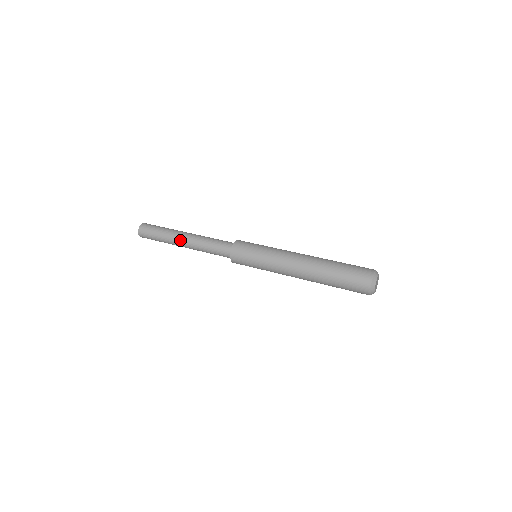
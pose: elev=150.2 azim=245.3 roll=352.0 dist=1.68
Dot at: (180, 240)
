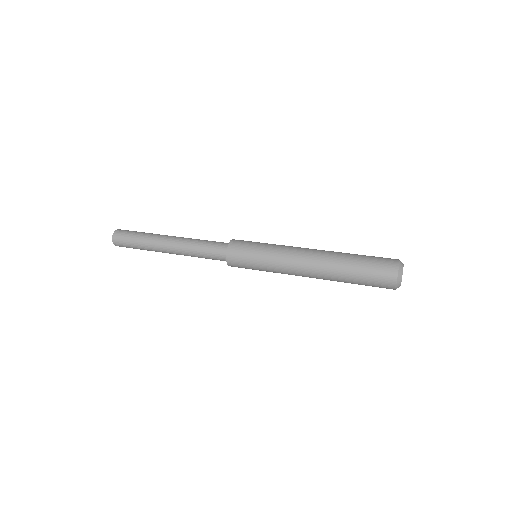
Dot at: (164, 245)
